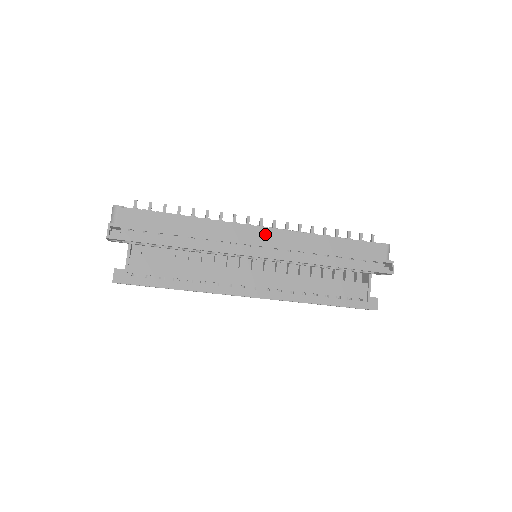
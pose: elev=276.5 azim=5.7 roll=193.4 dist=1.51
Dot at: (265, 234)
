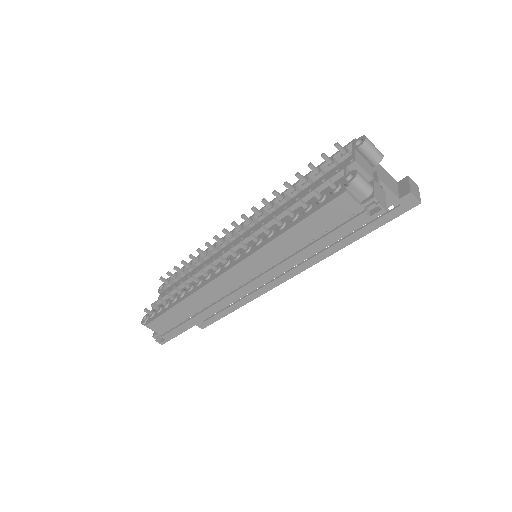
Dot at: (233, 275)
